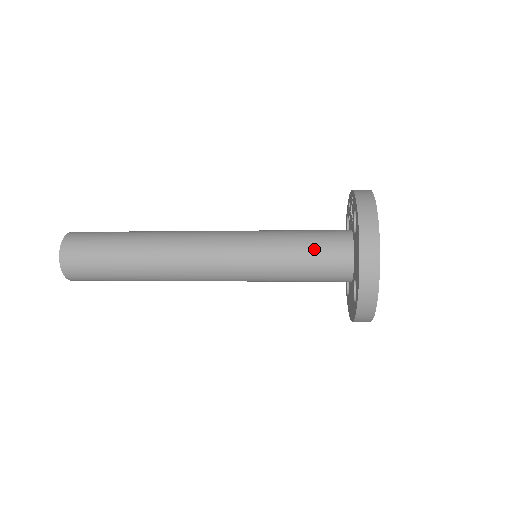
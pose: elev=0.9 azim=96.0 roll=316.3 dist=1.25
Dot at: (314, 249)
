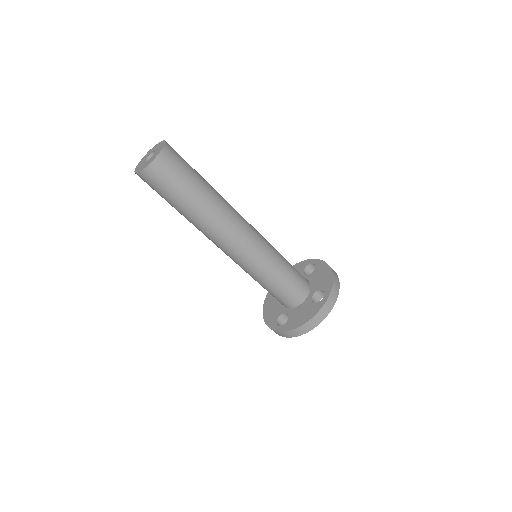
Dot at: occluded
